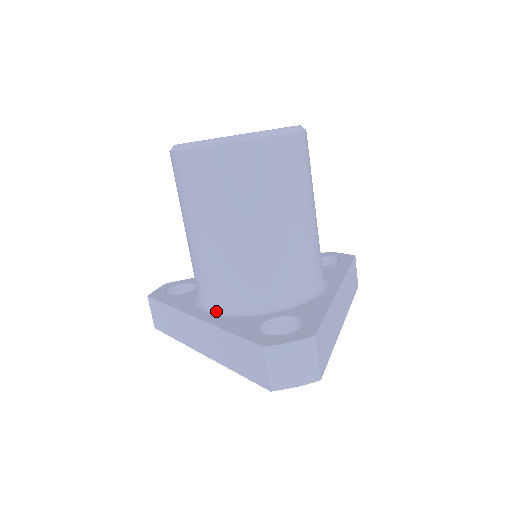
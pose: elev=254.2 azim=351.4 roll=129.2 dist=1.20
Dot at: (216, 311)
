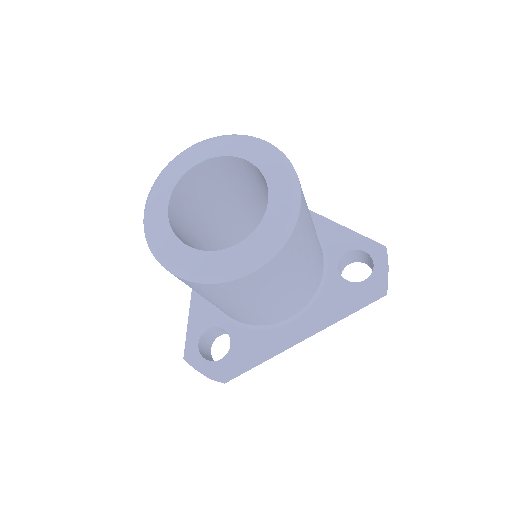
Dot at: occluded
